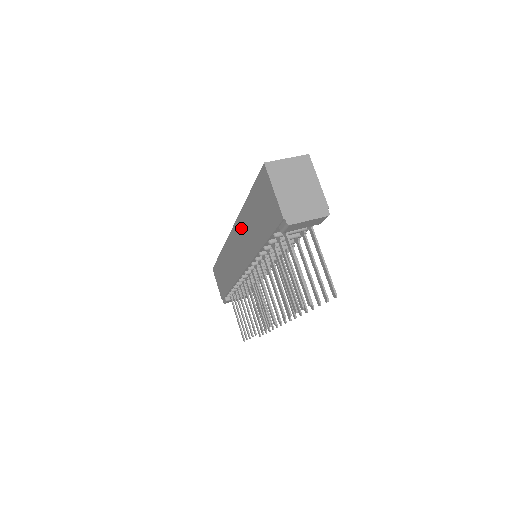
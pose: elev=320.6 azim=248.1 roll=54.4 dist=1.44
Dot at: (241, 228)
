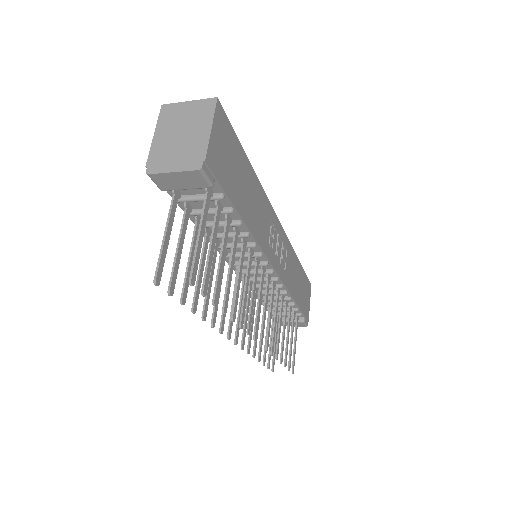
Dot at: occluded
